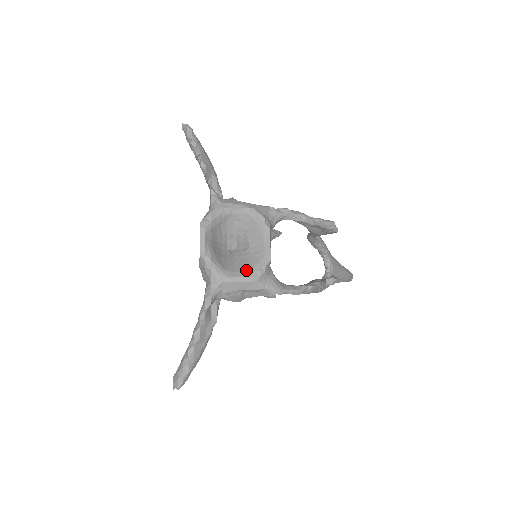
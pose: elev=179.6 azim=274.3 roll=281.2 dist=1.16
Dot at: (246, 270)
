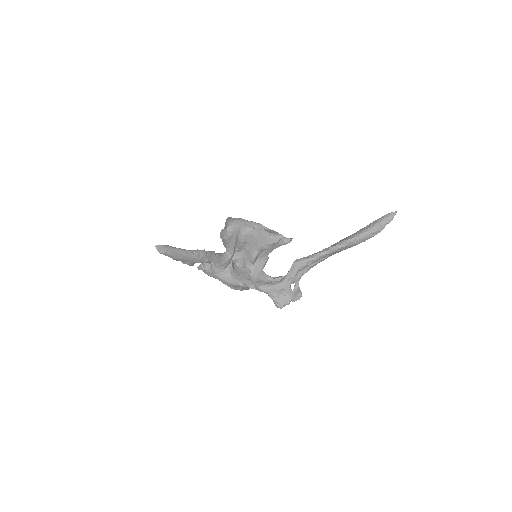
Dot at: occluded
